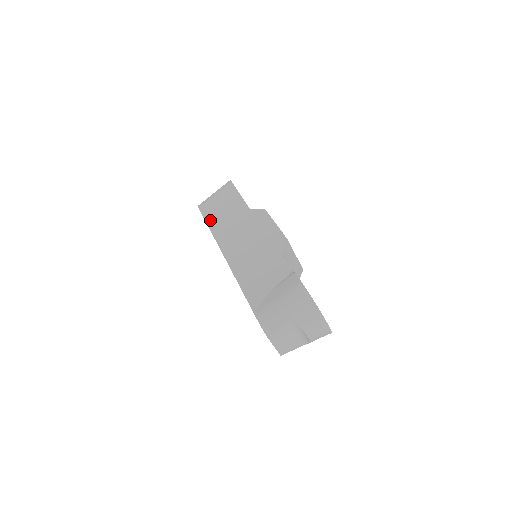
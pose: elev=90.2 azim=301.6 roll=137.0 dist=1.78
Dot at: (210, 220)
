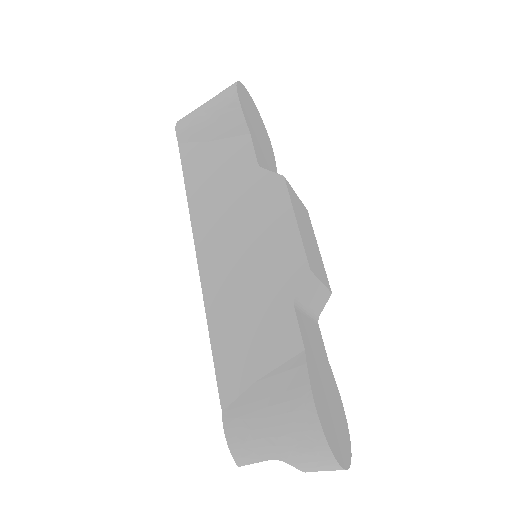
Dot at: (189, 166)
